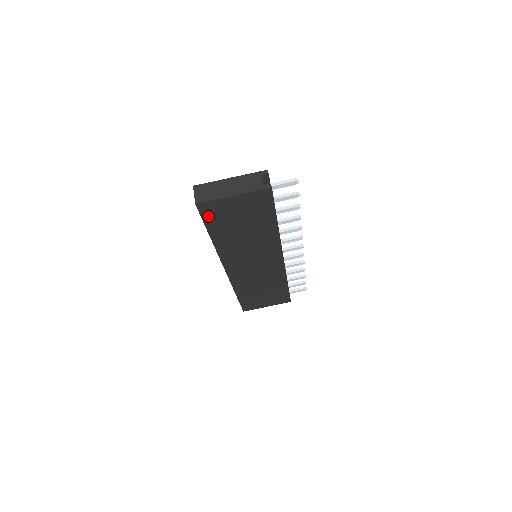
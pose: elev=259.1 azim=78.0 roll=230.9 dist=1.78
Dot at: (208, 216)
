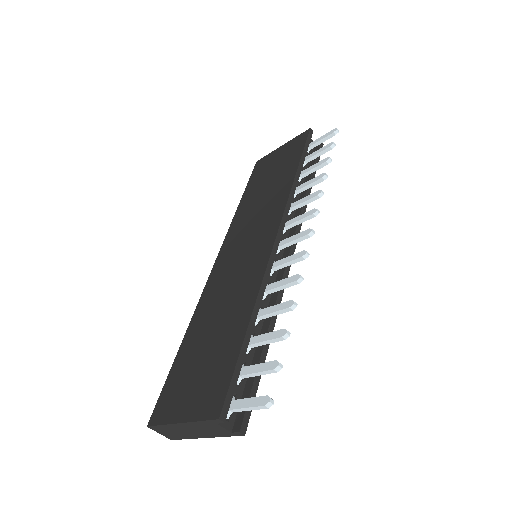
Dot at: occluded
